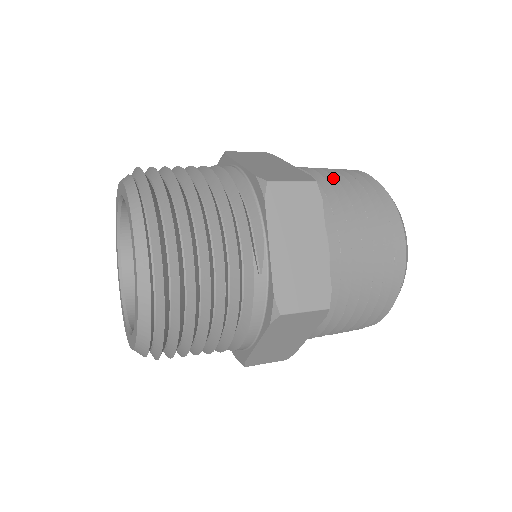
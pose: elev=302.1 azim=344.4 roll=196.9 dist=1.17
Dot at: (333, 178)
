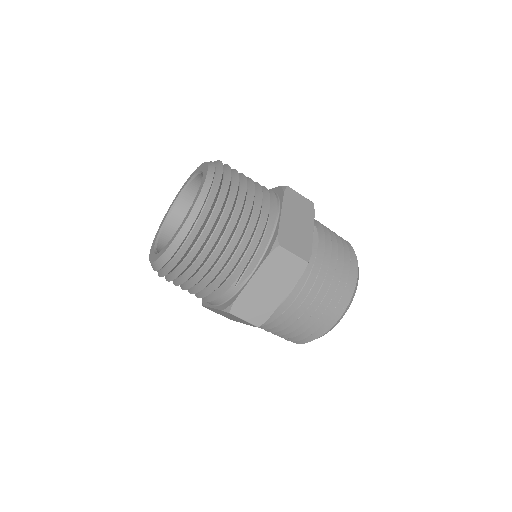
Dot at: (330, 258)
